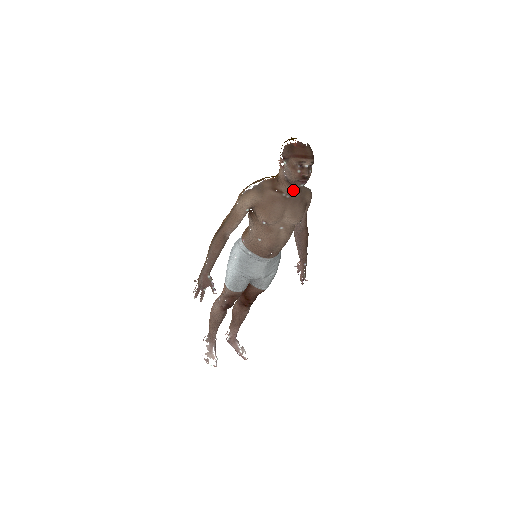
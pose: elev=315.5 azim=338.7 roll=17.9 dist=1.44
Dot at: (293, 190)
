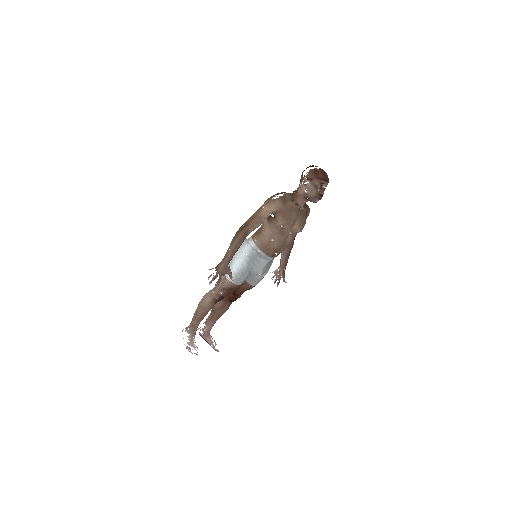
Dot at: (304, 205)
